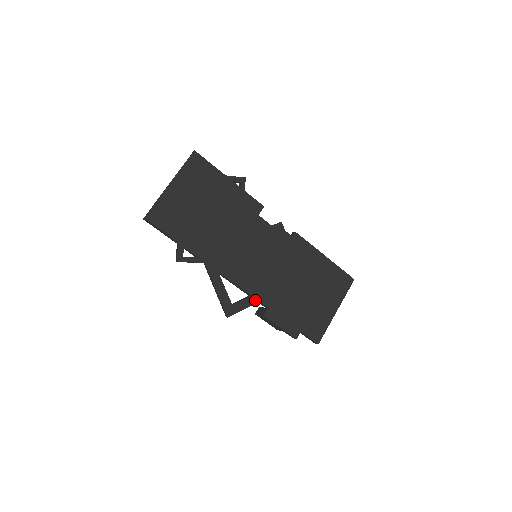
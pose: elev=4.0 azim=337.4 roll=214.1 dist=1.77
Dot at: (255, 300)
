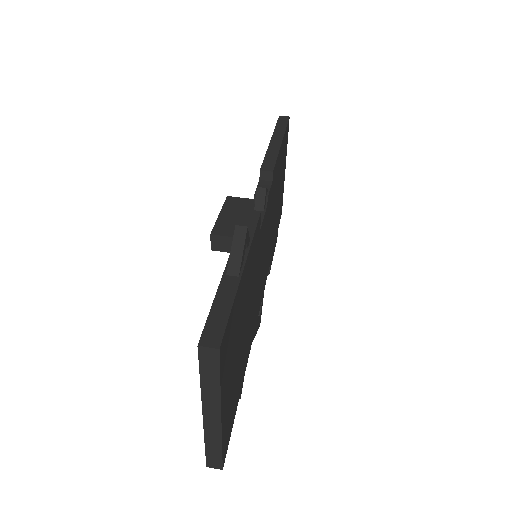
Dot at: occluded
